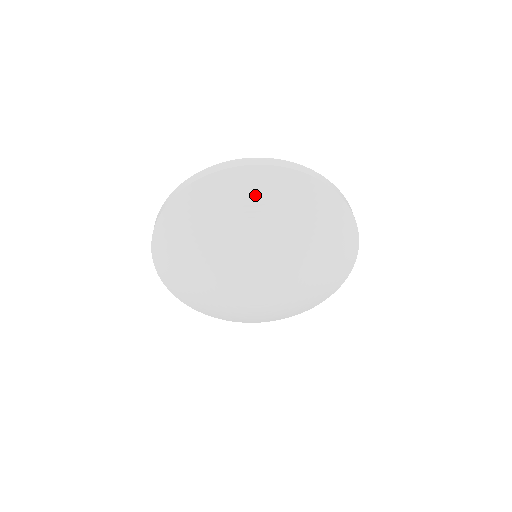
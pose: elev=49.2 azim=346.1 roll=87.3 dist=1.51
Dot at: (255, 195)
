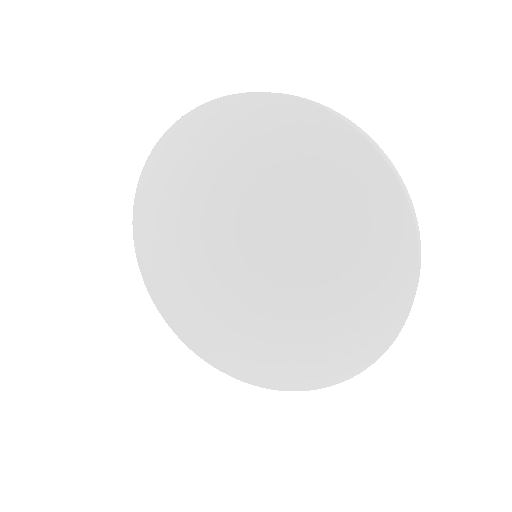
Dot at: (248, 134)
